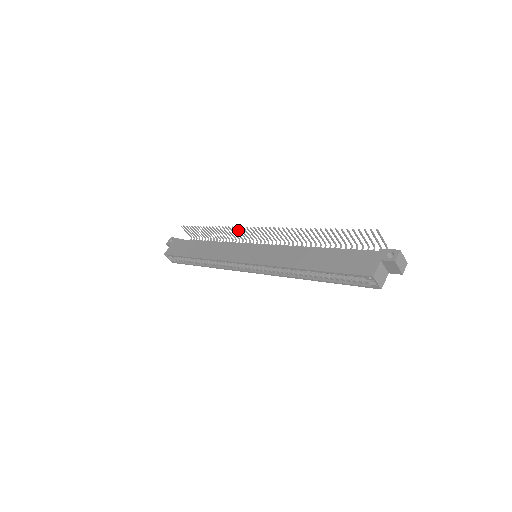
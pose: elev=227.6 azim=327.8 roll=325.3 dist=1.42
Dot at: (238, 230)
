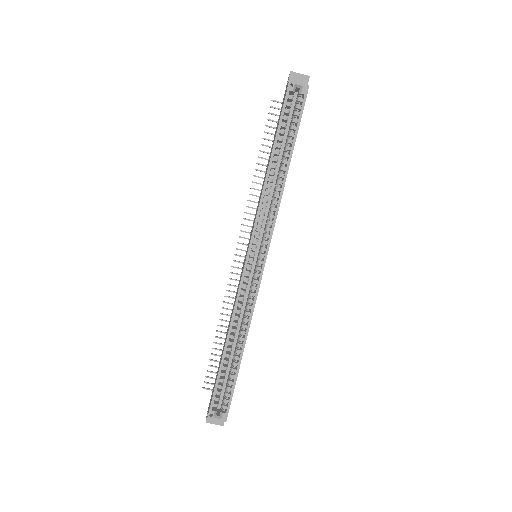
Dot at: (233, 285)
